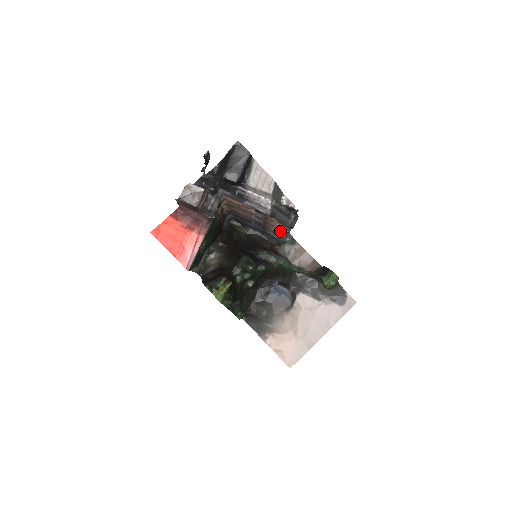
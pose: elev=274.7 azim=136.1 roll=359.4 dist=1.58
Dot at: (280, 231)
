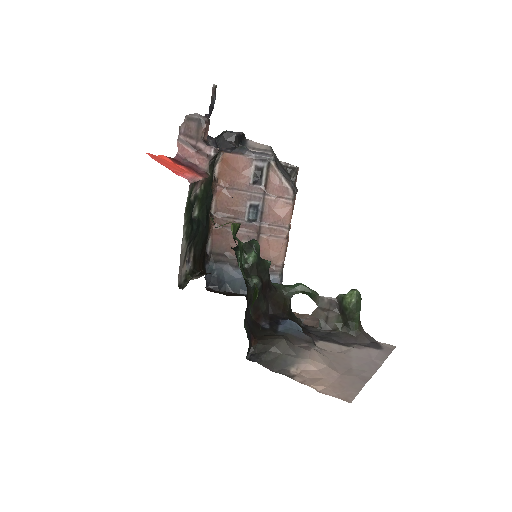
Dot at: (278, 237)
